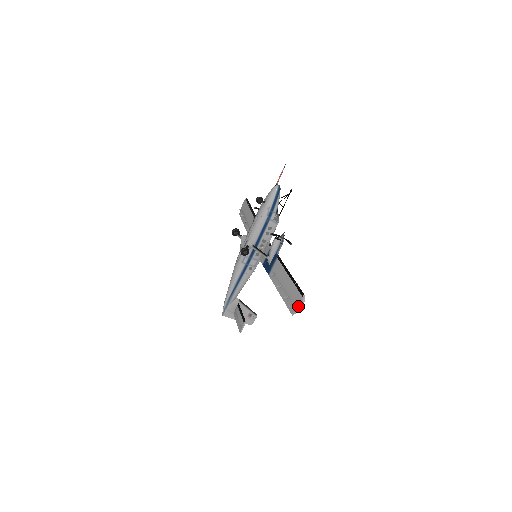
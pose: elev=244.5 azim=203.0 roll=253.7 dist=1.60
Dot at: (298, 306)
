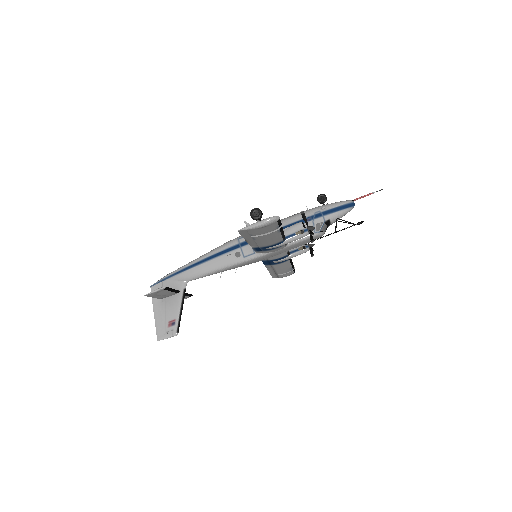
Dot at: (258, 221)
